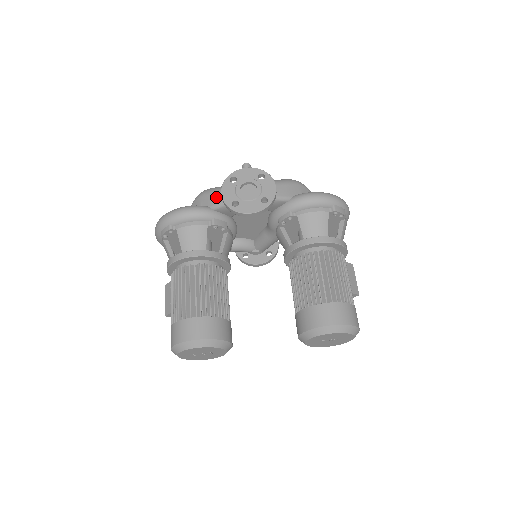
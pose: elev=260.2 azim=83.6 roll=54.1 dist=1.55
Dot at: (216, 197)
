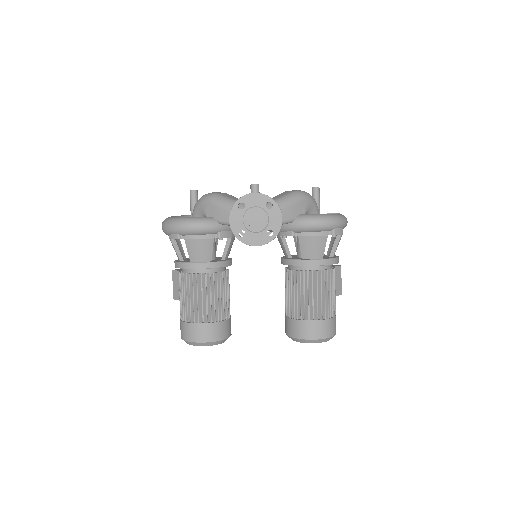
Dot at: (223, 214)
